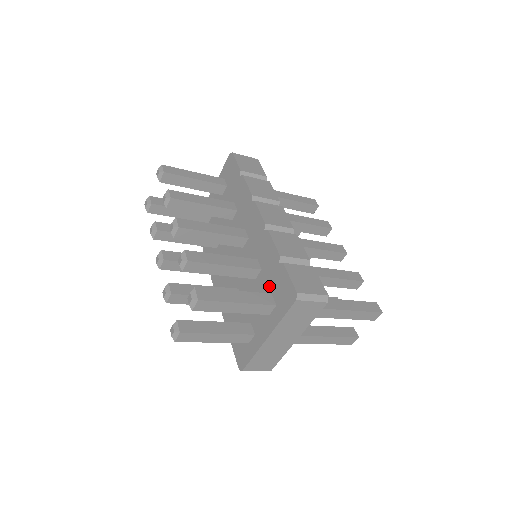
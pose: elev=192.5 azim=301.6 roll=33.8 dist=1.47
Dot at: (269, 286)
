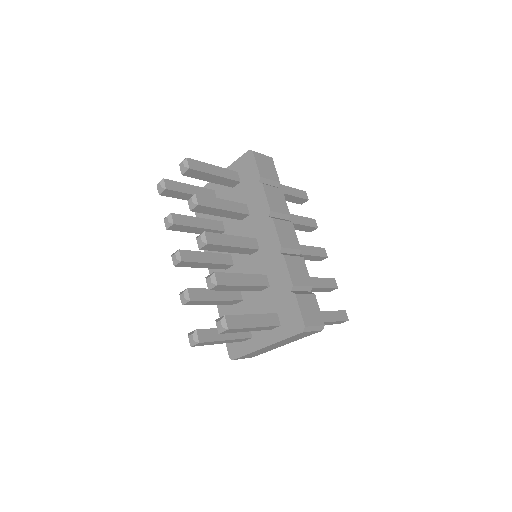
Dot at: (276, 305)
